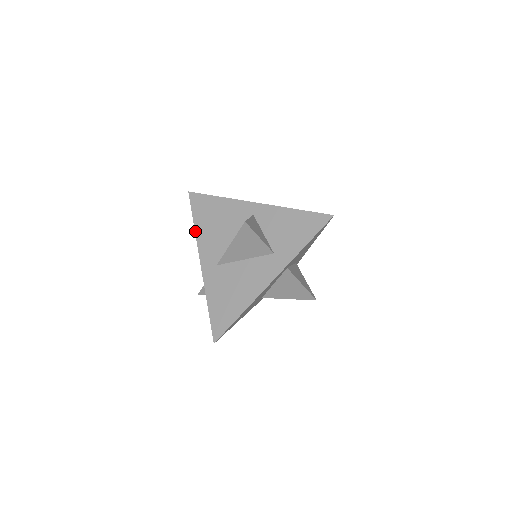
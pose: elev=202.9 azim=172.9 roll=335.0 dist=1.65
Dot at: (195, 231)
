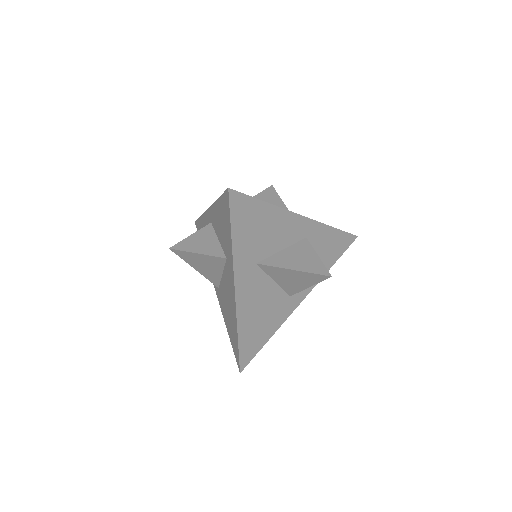
Dot at: occluded
